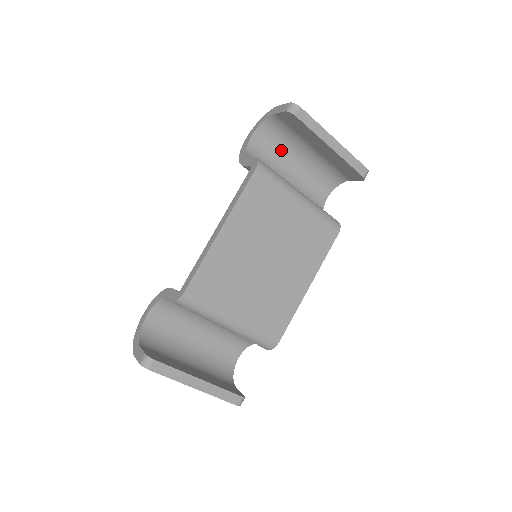
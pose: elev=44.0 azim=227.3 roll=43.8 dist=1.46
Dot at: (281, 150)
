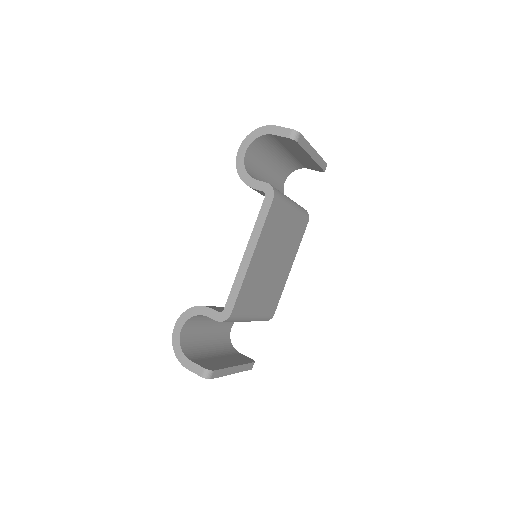
Dot at: (263, 155)
